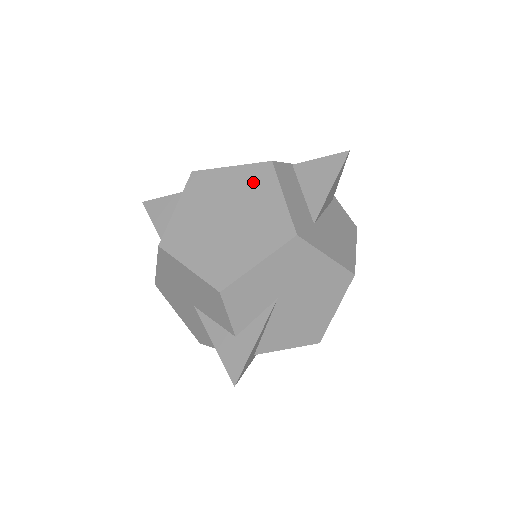
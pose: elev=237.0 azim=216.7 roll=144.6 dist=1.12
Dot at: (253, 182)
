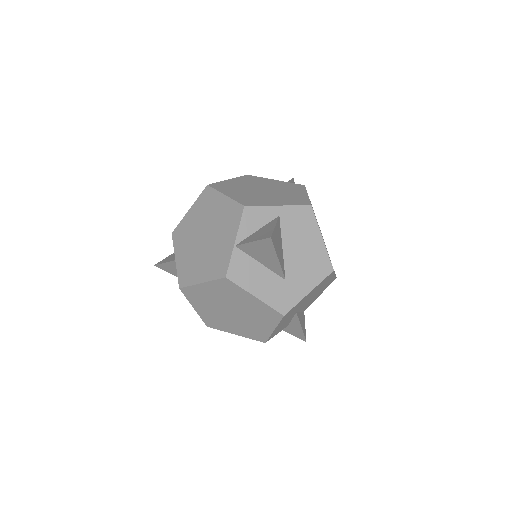
Dot at: (227, 291)
